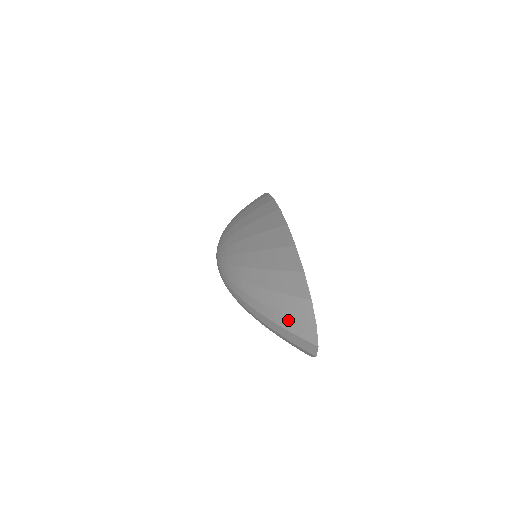
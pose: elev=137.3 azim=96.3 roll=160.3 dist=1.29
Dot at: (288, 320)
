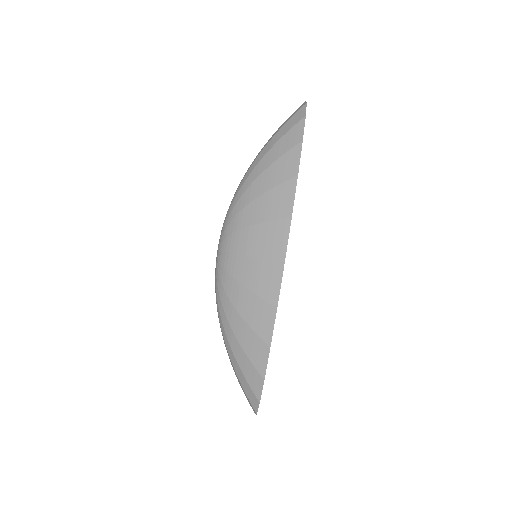
Dot at: (244, 392)
